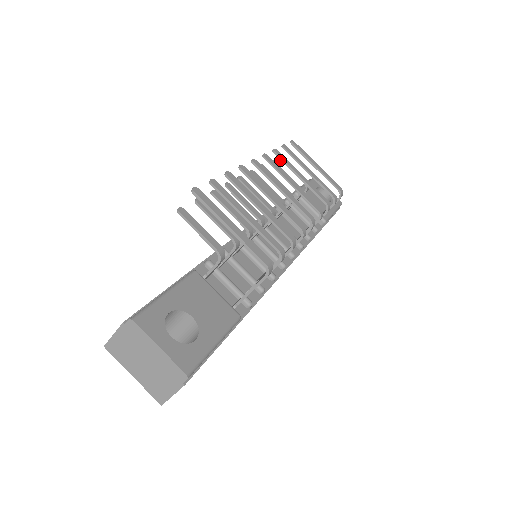
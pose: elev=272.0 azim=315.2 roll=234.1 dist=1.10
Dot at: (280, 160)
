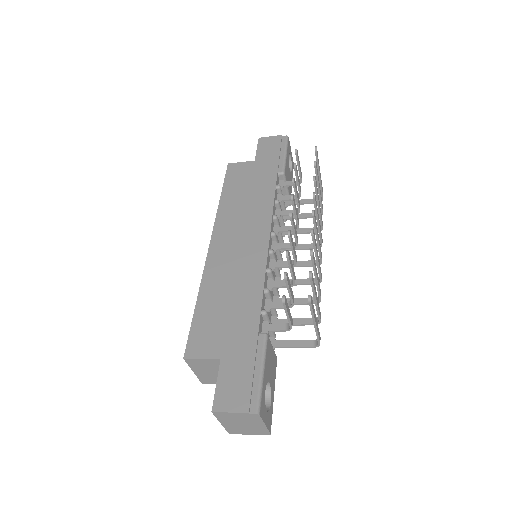
Dot at: (296, 155)
